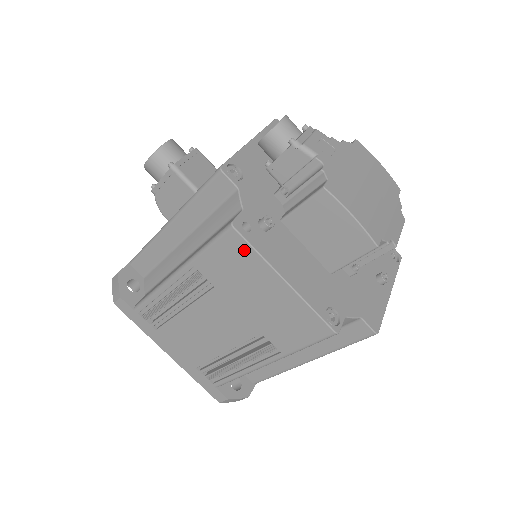
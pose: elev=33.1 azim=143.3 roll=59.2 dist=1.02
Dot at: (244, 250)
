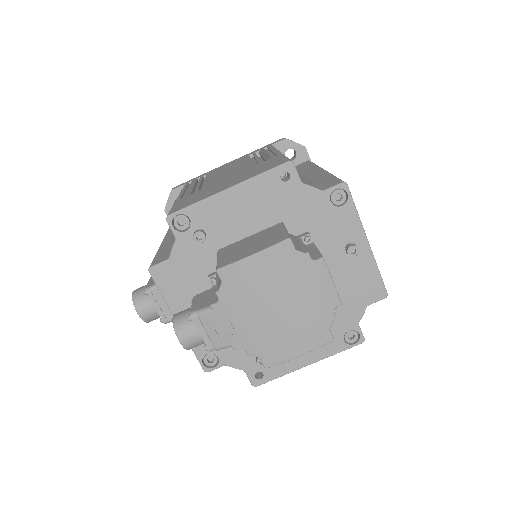
Dot at: occluded
